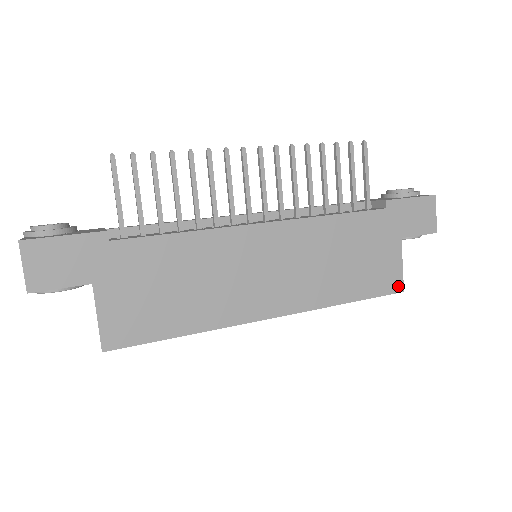
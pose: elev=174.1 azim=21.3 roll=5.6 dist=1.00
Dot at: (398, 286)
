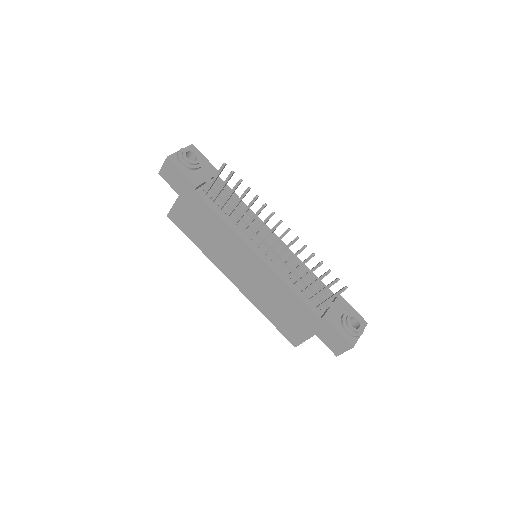
Dot at: (295, 343)
